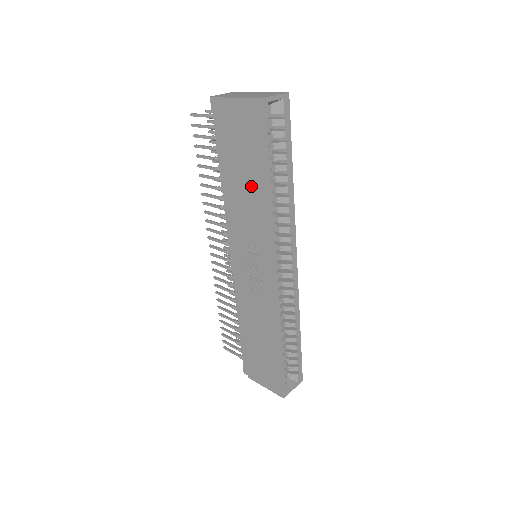
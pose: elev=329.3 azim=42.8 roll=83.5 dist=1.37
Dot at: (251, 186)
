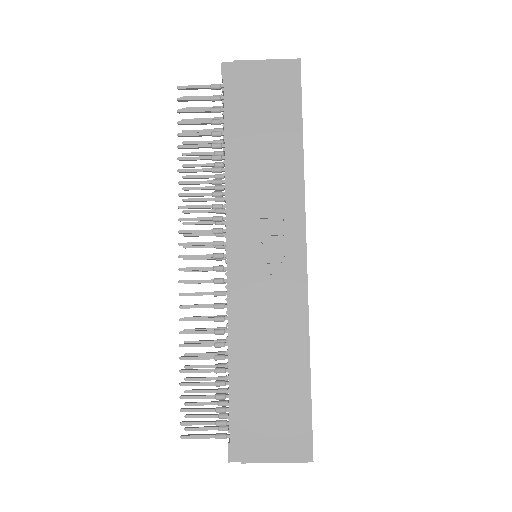
Dot at: (278, 150)
